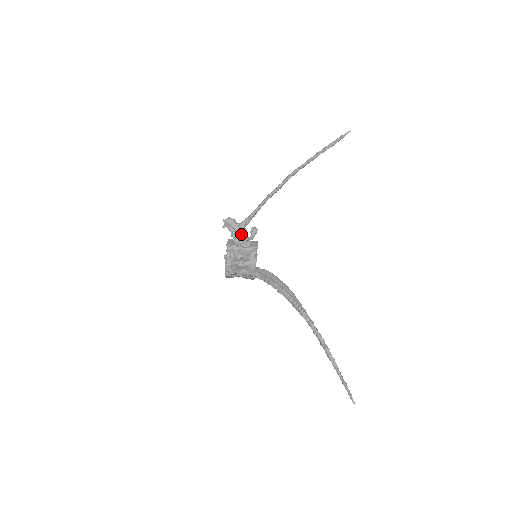
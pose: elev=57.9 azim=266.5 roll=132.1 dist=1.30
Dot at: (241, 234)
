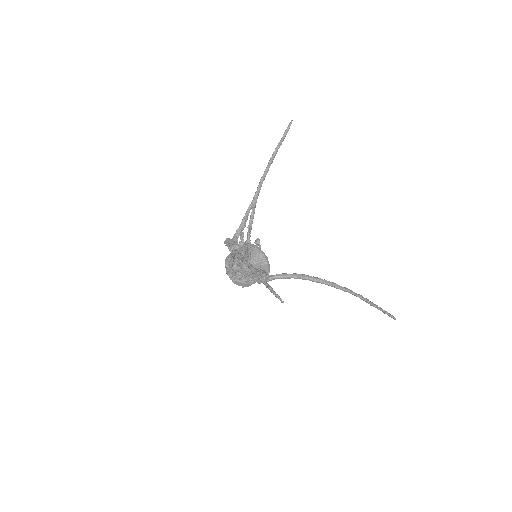
Dot at: (232, 243)
